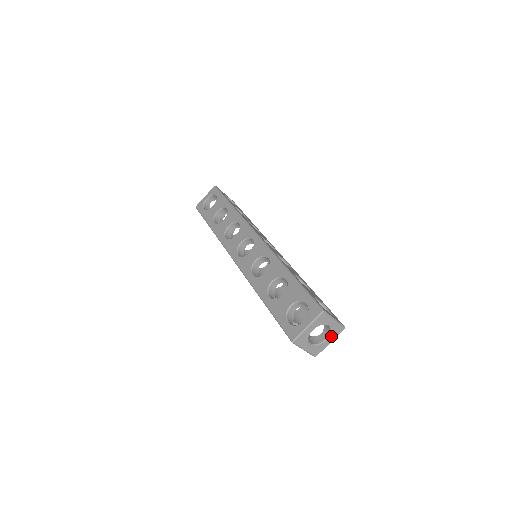
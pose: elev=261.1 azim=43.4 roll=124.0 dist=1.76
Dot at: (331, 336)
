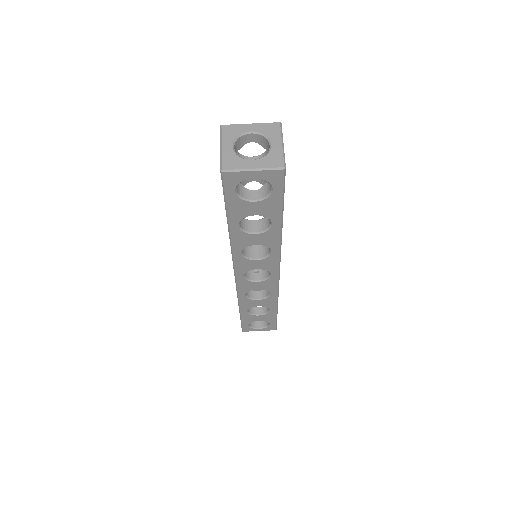
Dot at: (262, 161)
